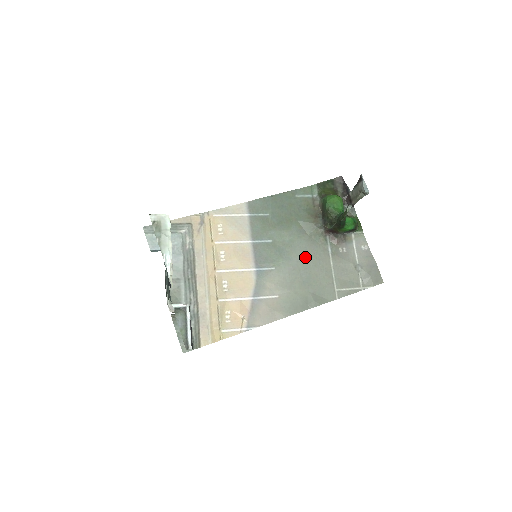
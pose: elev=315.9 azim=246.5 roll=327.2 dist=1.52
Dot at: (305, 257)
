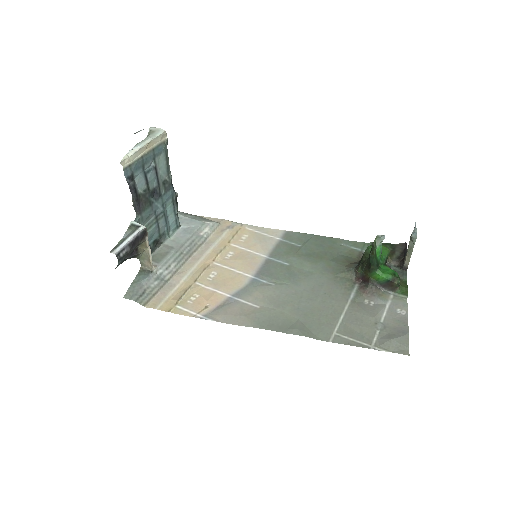
Dot at: (316, 290)
